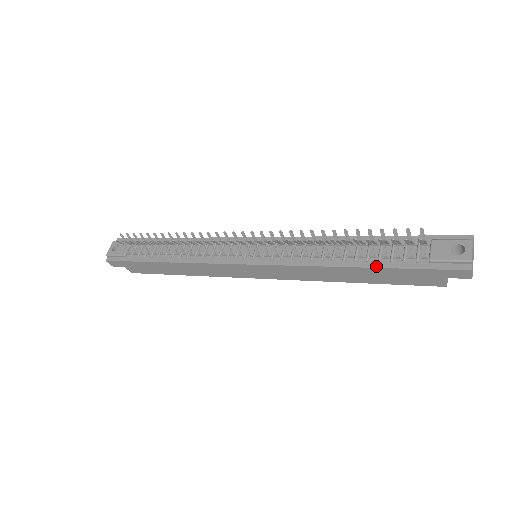
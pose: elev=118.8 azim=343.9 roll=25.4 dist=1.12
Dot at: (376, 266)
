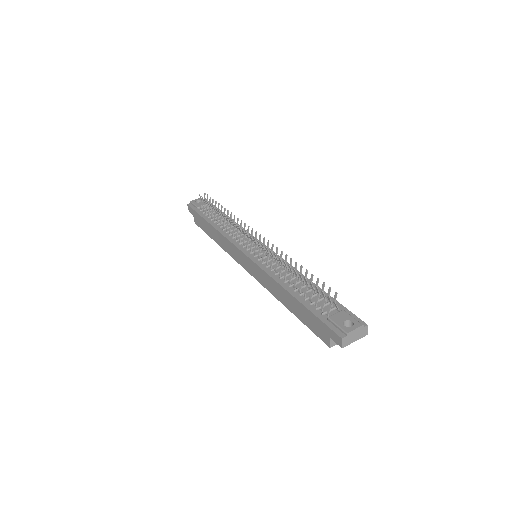
Dot at: (300, 301)
